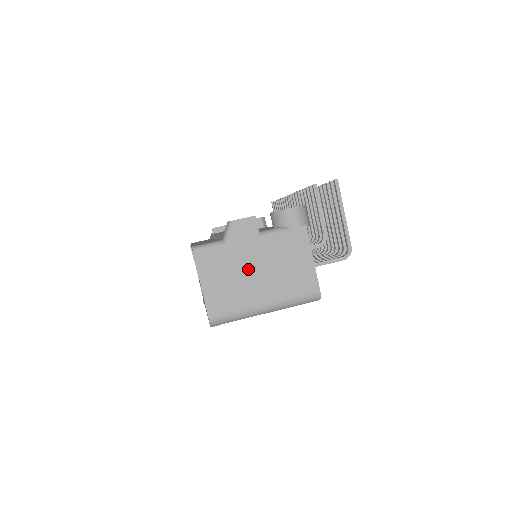
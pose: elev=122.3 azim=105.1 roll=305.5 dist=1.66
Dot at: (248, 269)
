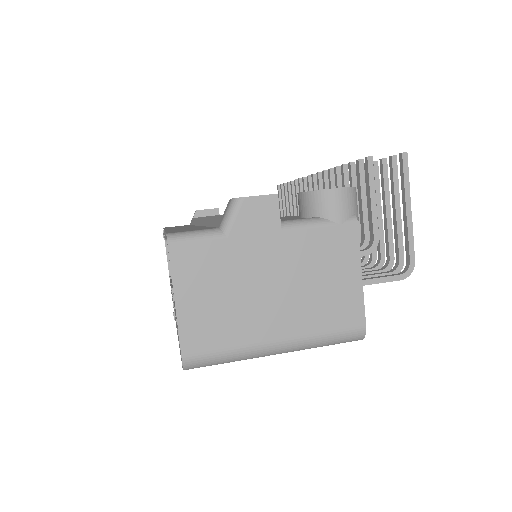
Dot at: (256, 281)
